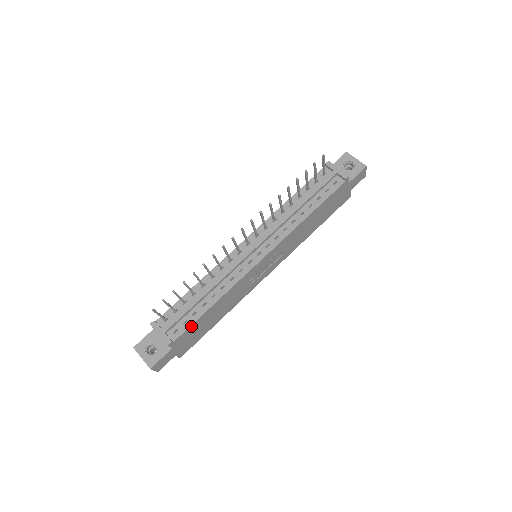
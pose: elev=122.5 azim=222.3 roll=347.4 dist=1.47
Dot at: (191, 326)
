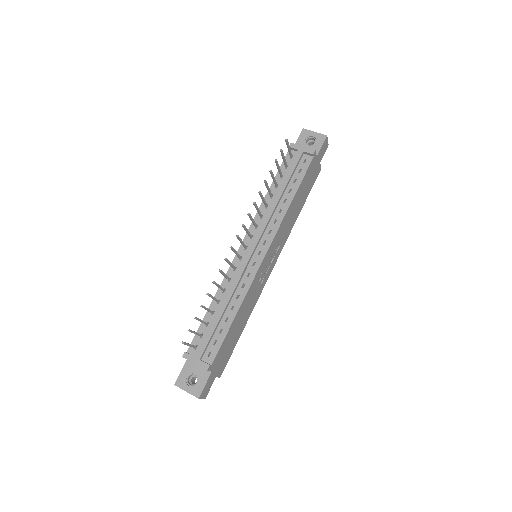
Dot at: (222, 344)
